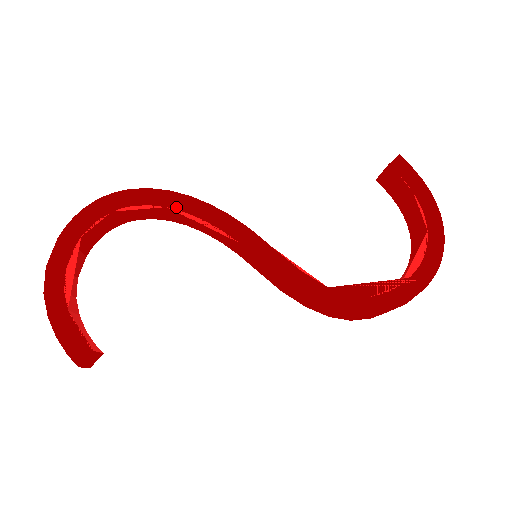
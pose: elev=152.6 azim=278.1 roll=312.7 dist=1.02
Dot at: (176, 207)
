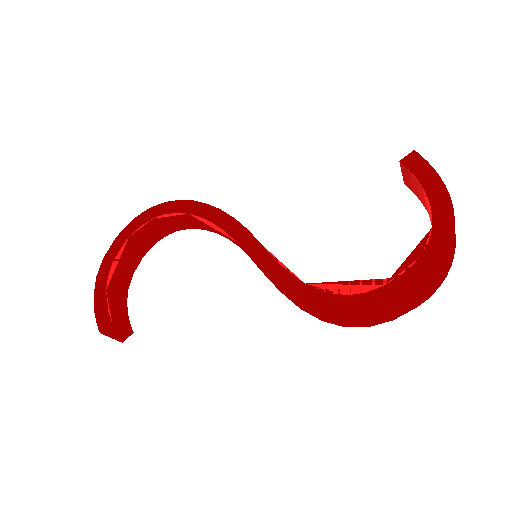
Dot at: (196, 213)
